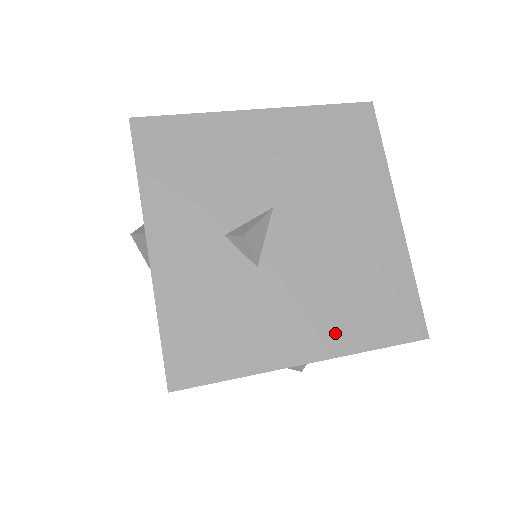
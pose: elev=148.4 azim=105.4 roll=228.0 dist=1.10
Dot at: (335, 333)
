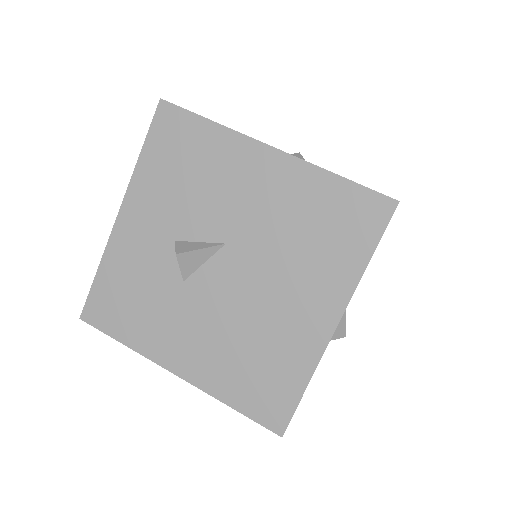
Dot at: (208, 371)
